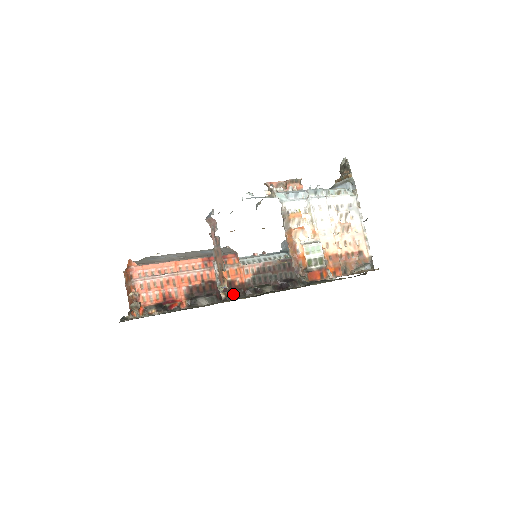
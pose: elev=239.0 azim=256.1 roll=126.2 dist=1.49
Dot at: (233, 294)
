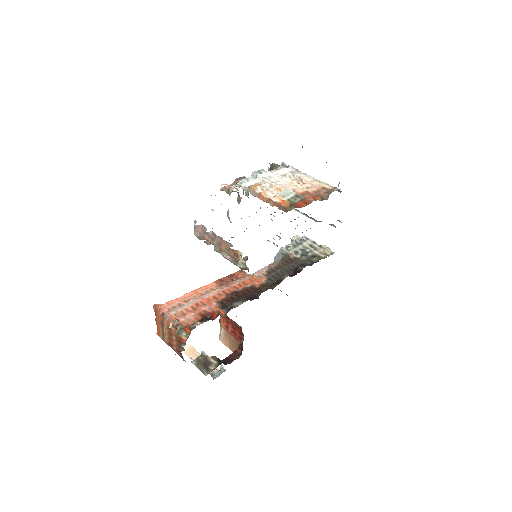
Dot at: (260, 293)
